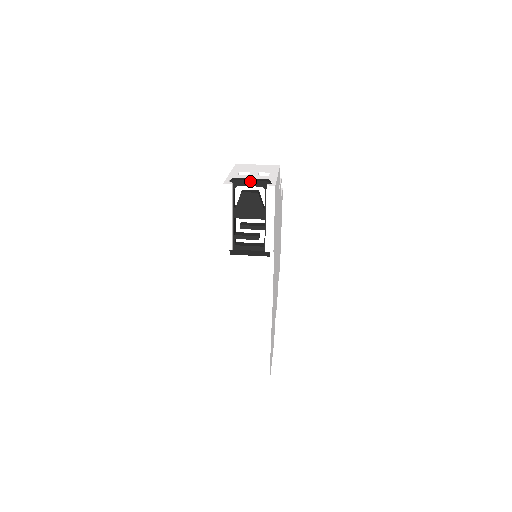
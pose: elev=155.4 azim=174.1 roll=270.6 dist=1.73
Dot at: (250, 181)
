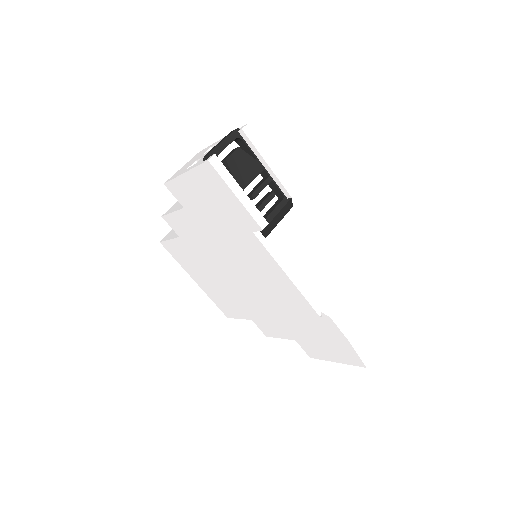
Dot at: (223, 141)
